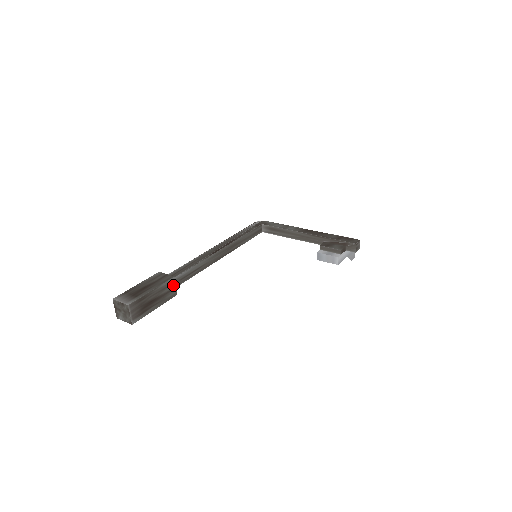
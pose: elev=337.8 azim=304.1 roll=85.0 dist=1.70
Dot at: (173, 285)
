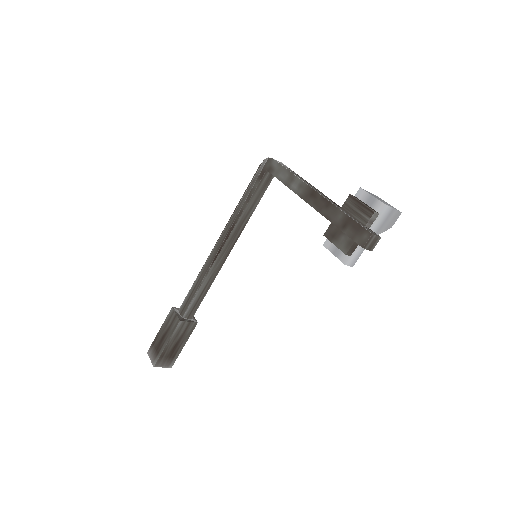
Dot at: (185, 324)
